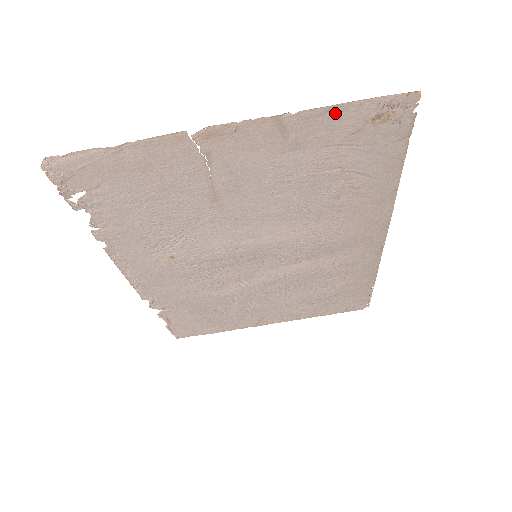
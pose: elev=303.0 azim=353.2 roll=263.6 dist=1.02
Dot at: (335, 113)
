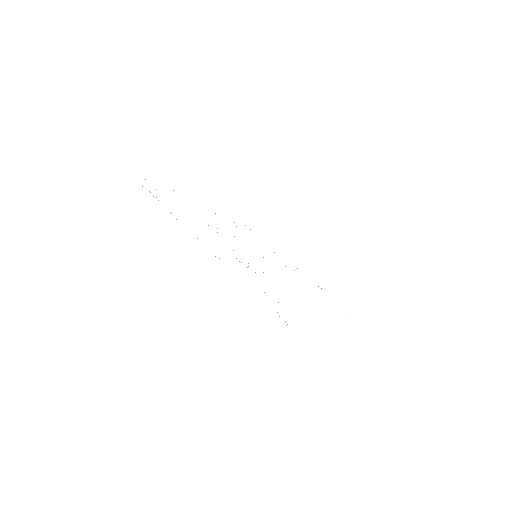
Dot at: occluded
